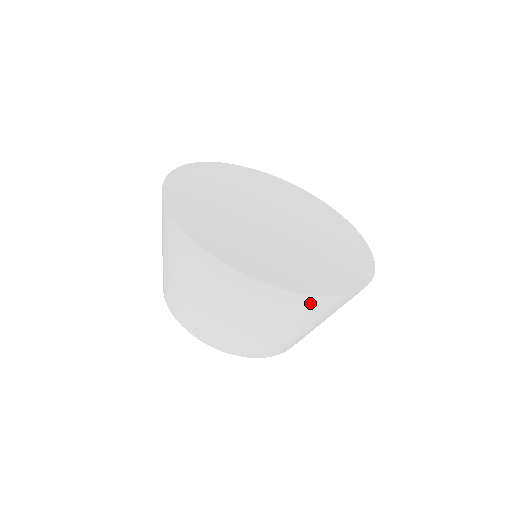
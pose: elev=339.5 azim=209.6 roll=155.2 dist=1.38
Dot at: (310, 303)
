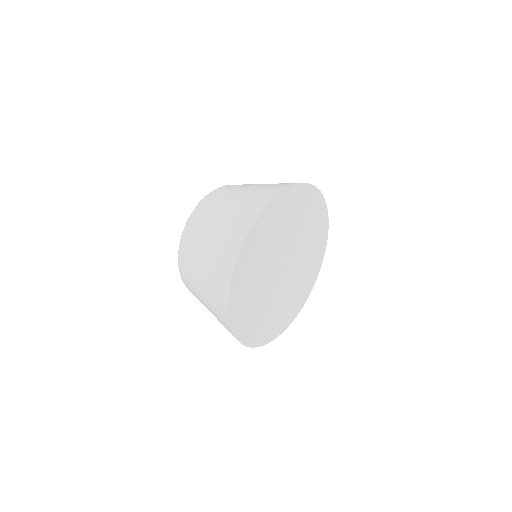
Dot at: occluded
